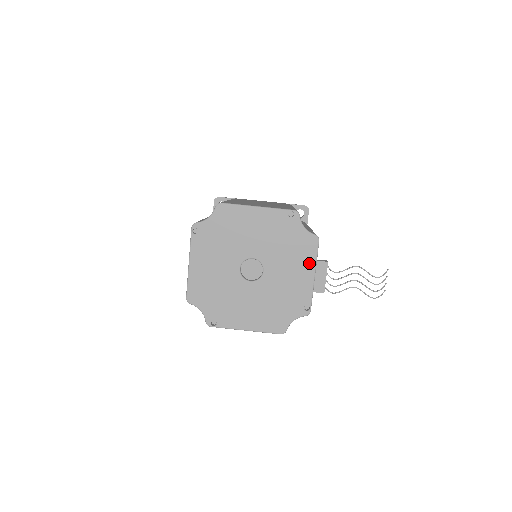
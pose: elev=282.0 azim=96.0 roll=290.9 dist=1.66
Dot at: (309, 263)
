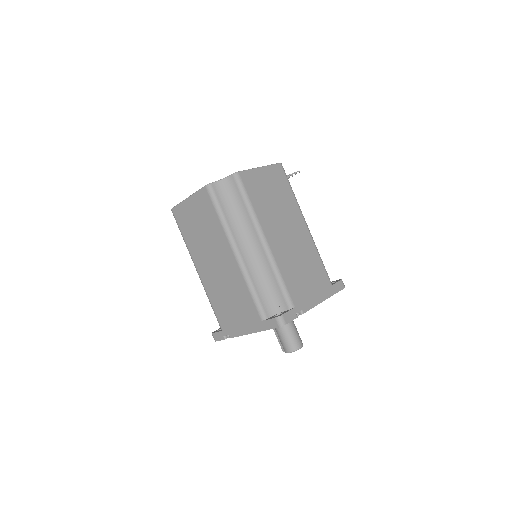
Dot at: occluded
